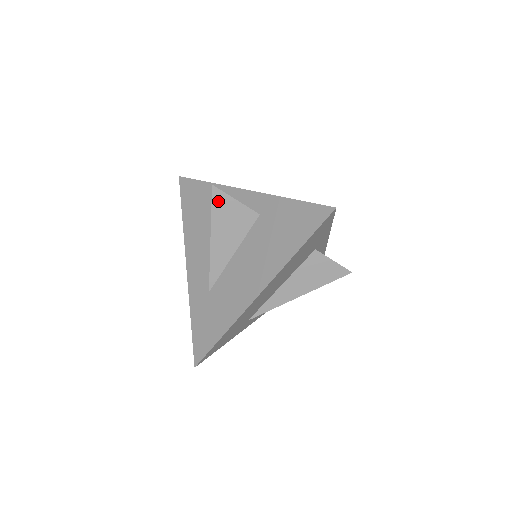
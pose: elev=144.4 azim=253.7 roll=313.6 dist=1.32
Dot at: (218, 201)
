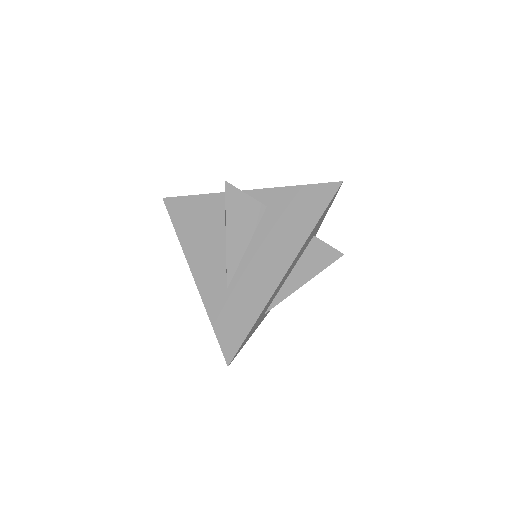
Dot at: (231, 196)
